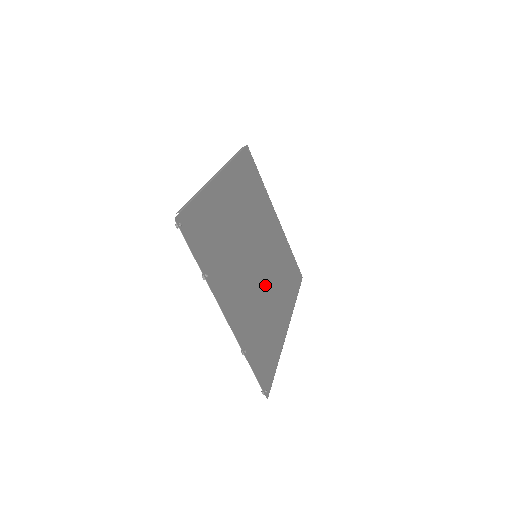
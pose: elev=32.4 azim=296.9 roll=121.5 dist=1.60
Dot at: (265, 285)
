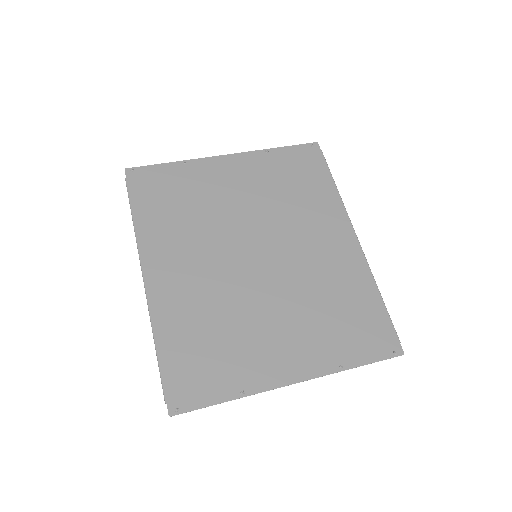
Dot at: (293, 259)
